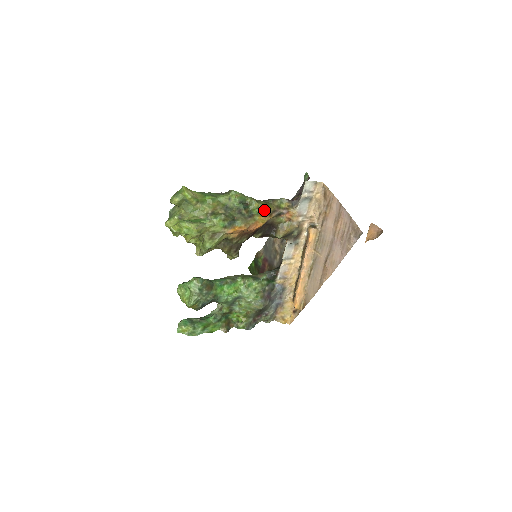
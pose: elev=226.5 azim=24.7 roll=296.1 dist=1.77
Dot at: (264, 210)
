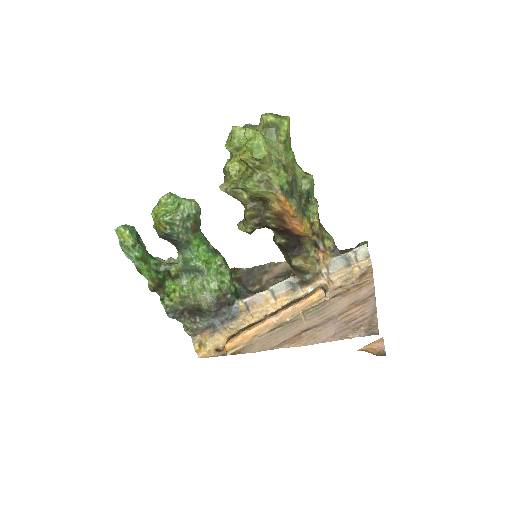
Dot at: (316, 222)
